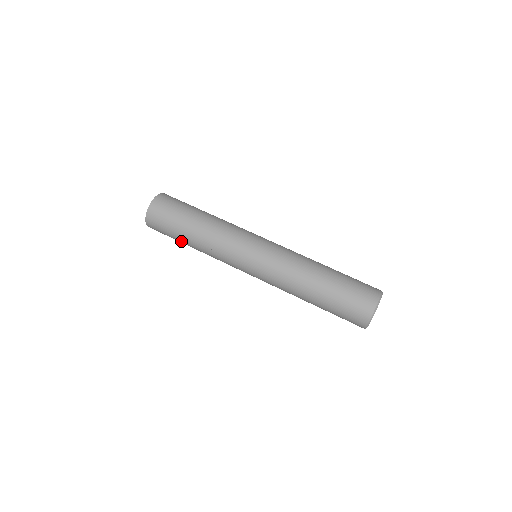
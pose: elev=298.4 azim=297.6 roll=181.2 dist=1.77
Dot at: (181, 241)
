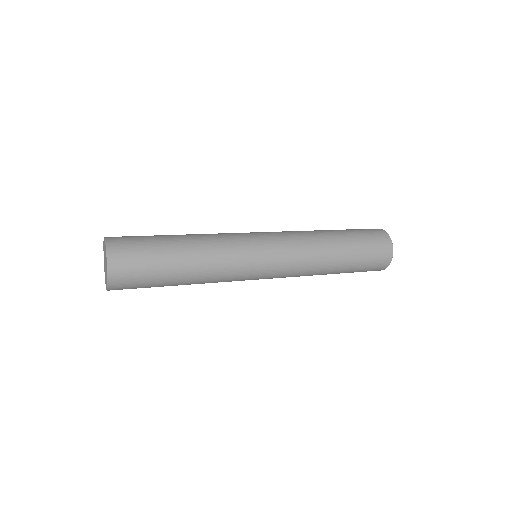
Dot at: (168, 276)
